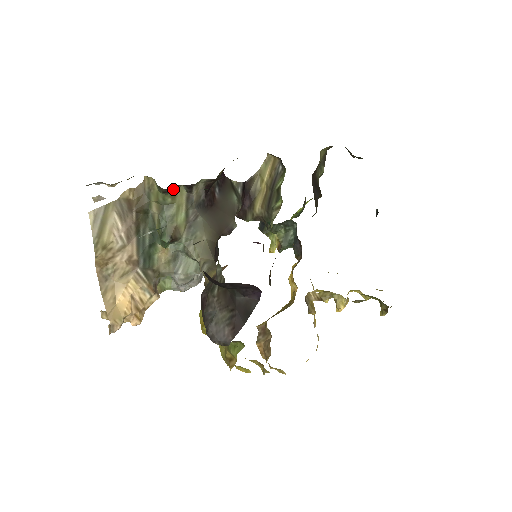
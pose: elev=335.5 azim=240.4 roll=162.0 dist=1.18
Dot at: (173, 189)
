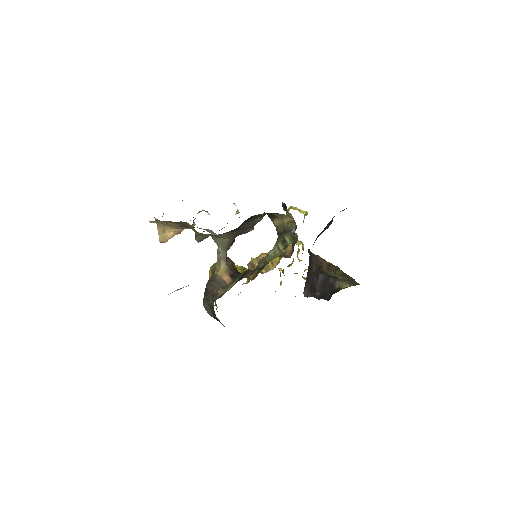
Dot at: occluded
